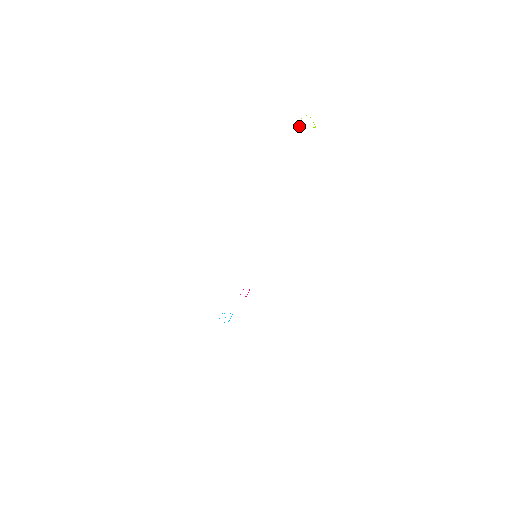
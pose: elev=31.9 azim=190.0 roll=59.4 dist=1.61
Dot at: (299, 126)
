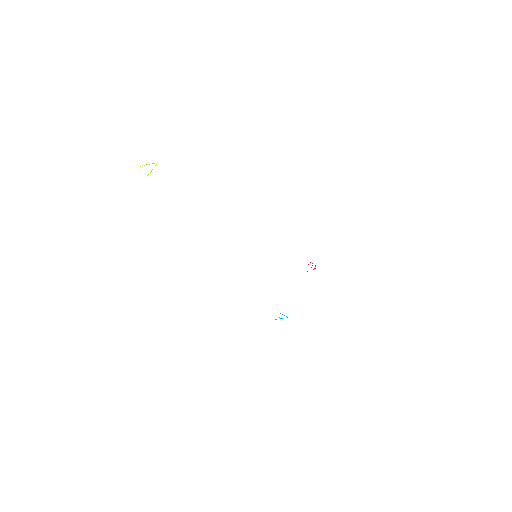
Dot at: occluded
